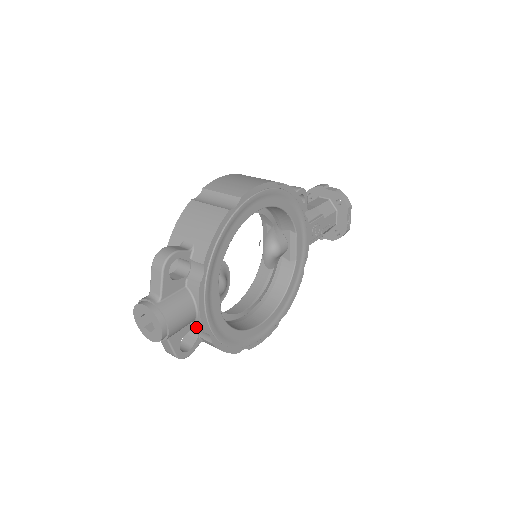
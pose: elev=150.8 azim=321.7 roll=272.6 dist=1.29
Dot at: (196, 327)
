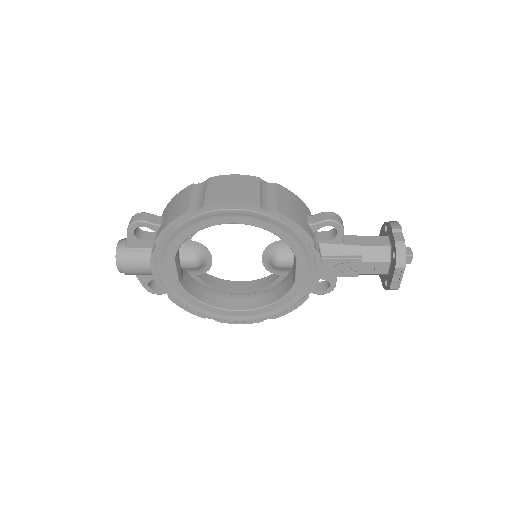
Dot at: occluded
